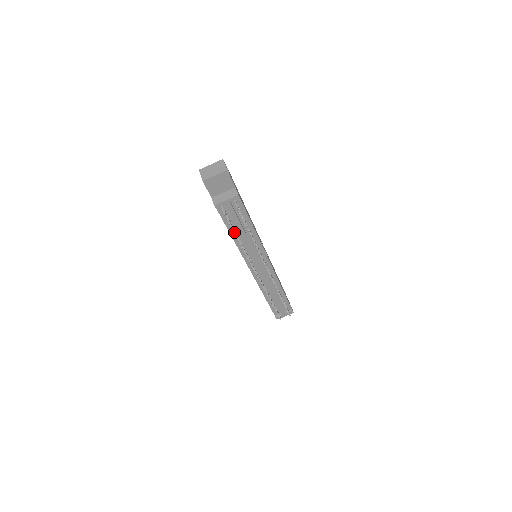
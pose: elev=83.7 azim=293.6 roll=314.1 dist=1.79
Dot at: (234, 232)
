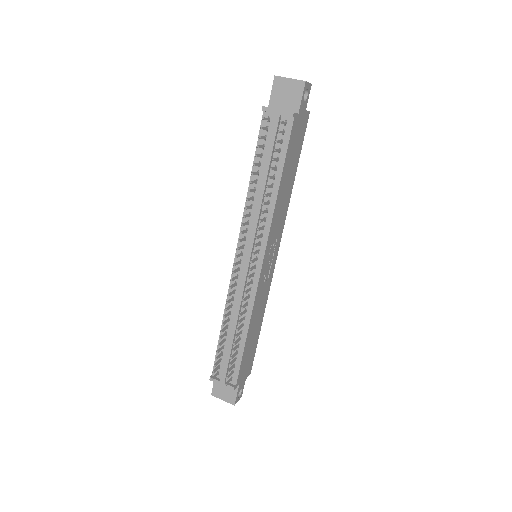
Dot at: (256, 155)
